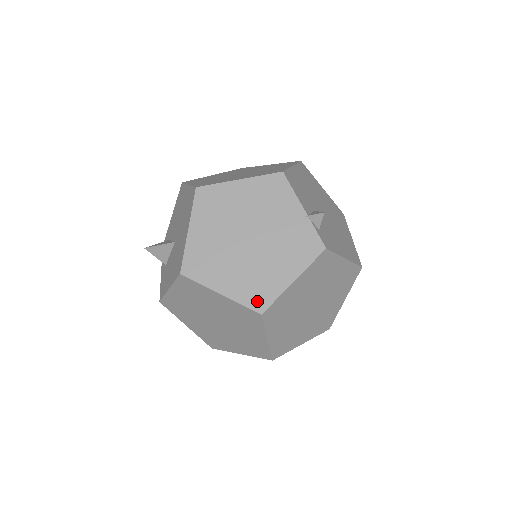
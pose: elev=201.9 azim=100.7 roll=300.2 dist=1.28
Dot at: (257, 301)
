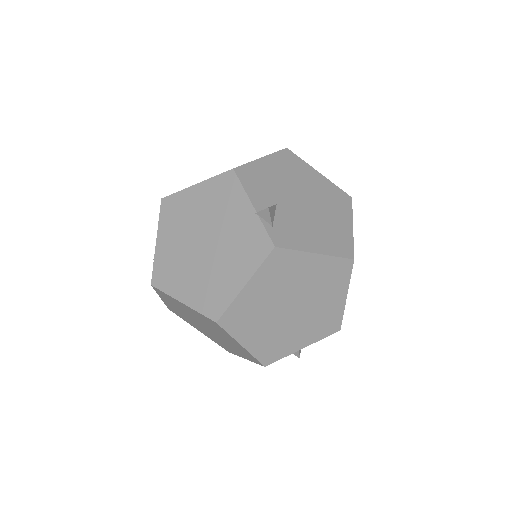
Dot at: (212, 309)
